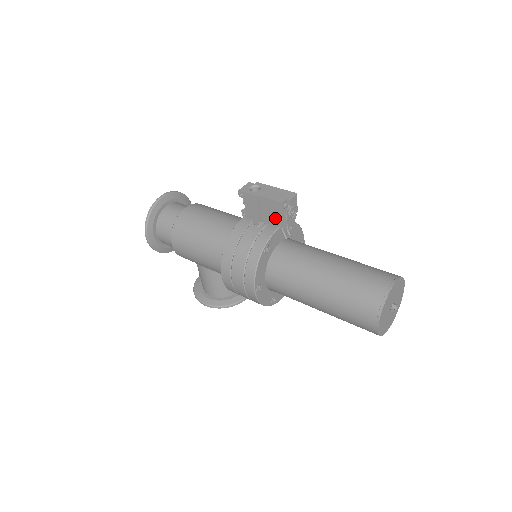
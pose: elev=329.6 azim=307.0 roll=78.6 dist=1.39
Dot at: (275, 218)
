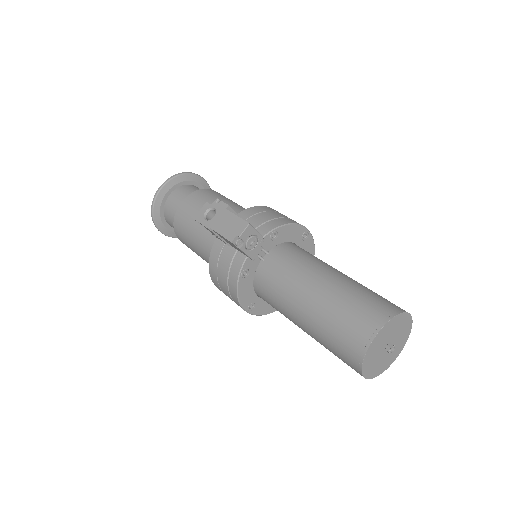
Dot at: (237, 249)
